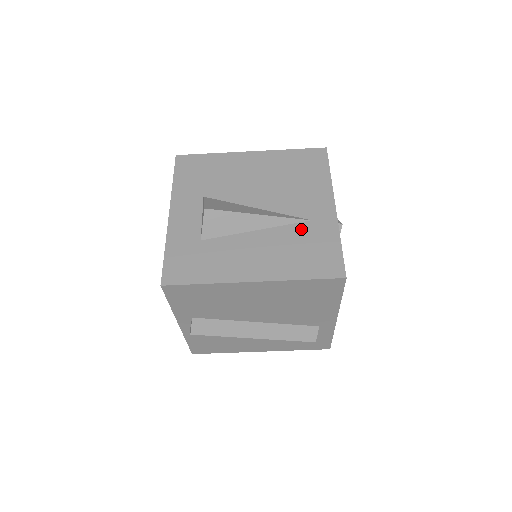
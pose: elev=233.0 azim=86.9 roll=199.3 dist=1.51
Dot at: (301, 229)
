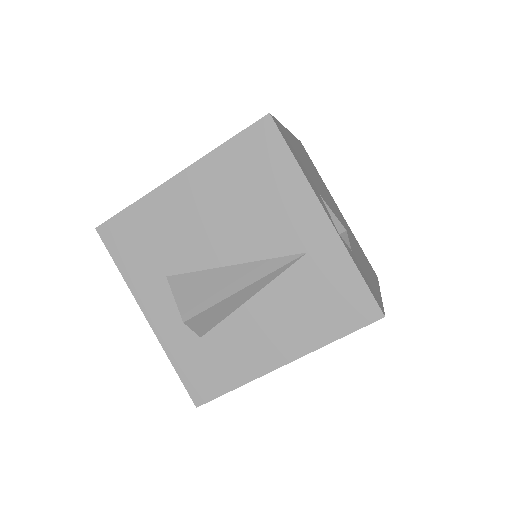
Dot at: (302, 272)
